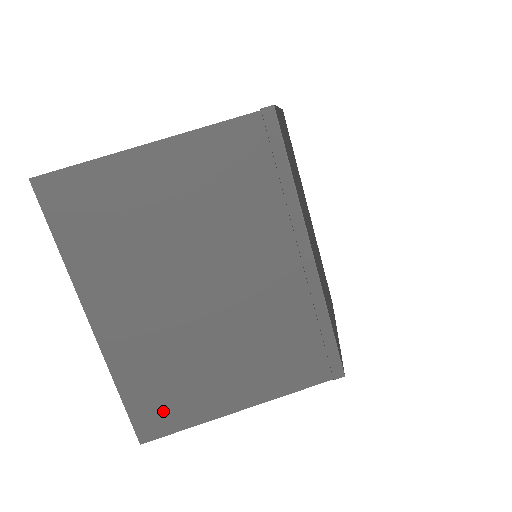
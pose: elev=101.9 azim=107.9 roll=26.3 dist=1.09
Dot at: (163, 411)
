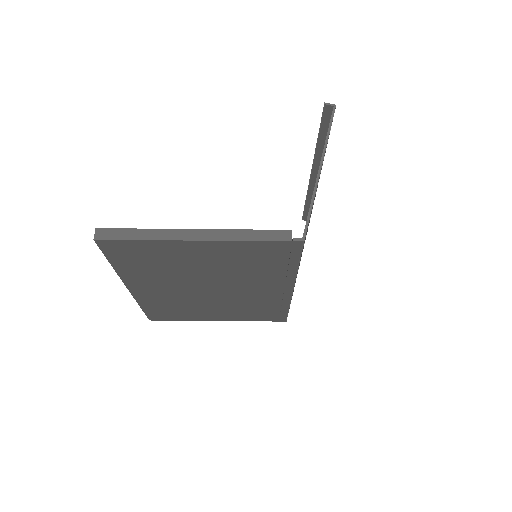
Dot at: (167, 315)
